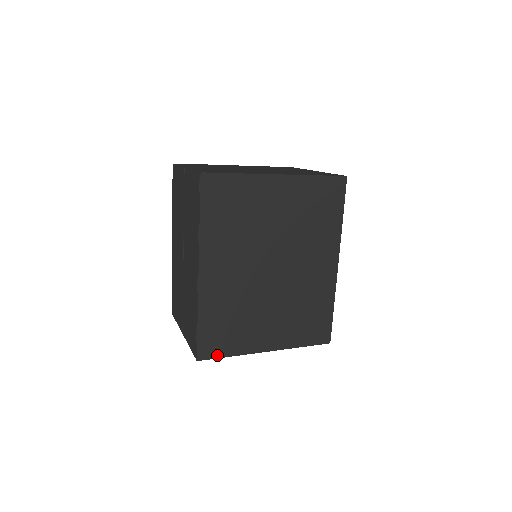
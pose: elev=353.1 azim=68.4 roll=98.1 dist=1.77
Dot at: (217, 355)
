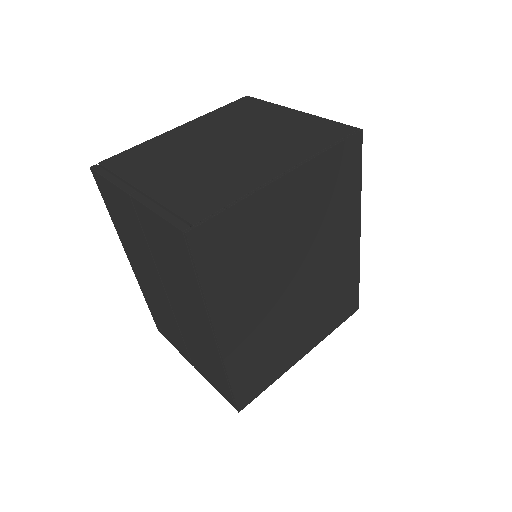
Dot at: (257, 394)
